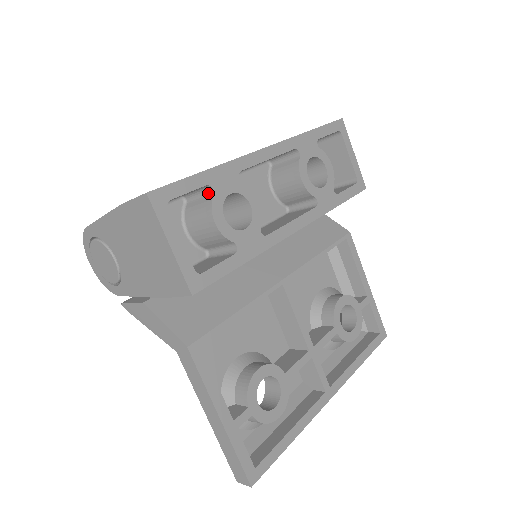
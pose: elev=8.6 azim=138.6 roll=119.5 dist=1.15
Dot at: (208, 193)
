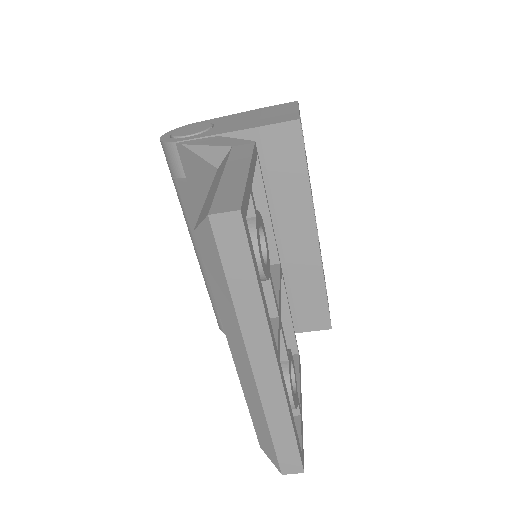
Dot at: occluded
